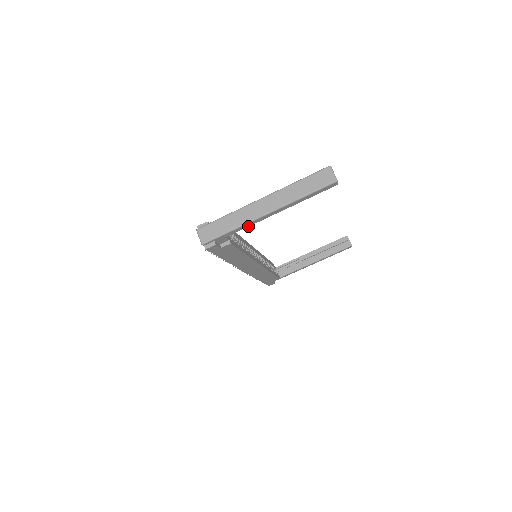
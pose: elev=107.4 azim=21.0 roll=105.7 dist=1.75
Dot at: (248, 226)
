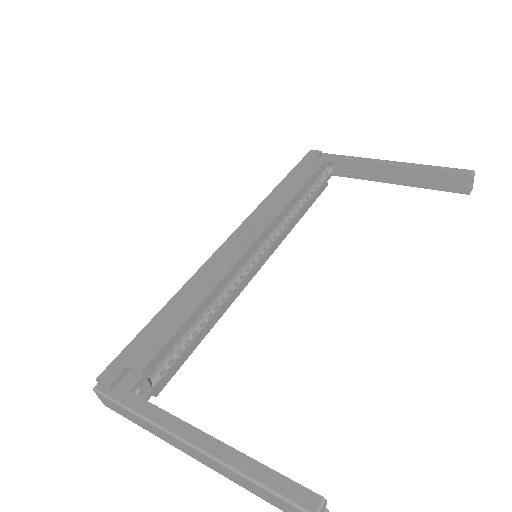
Dot at: occluded
